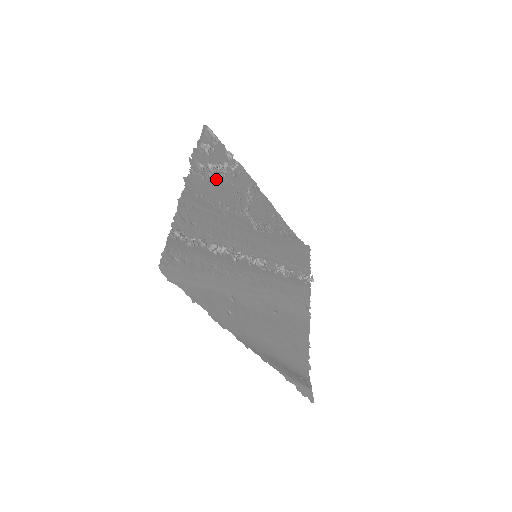
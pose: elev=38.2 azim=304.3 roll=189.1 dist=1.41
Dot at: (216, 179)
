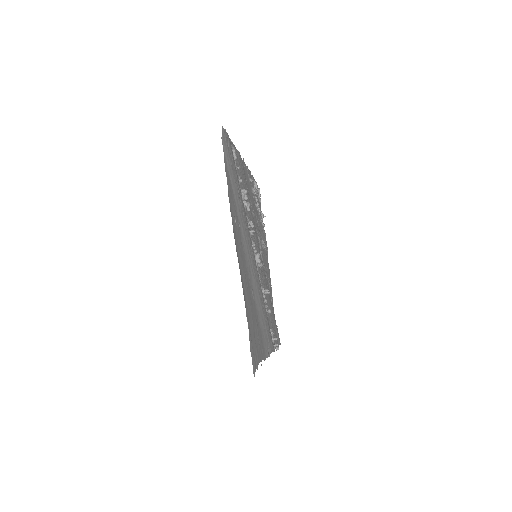
Dot at: (254, 198)
